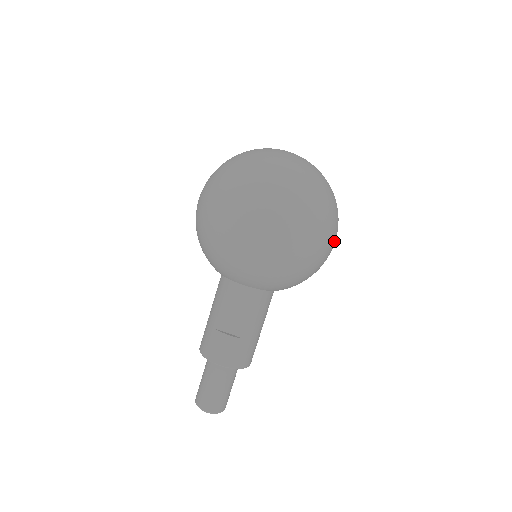
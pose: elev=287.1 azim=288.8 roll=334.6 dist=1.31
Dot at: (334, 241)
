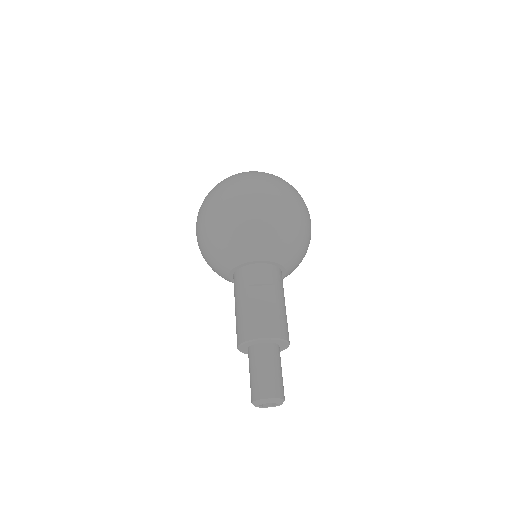
Dot at: occluded
